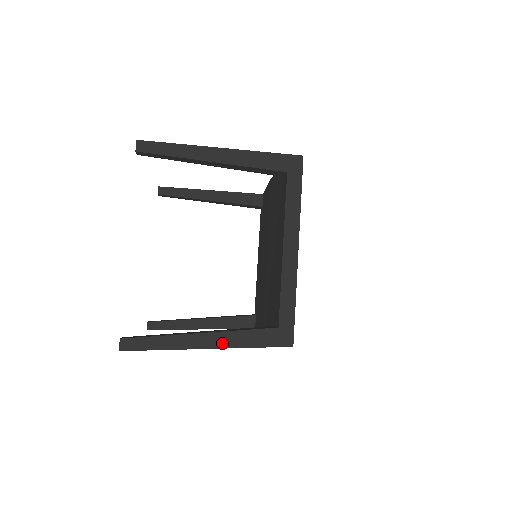
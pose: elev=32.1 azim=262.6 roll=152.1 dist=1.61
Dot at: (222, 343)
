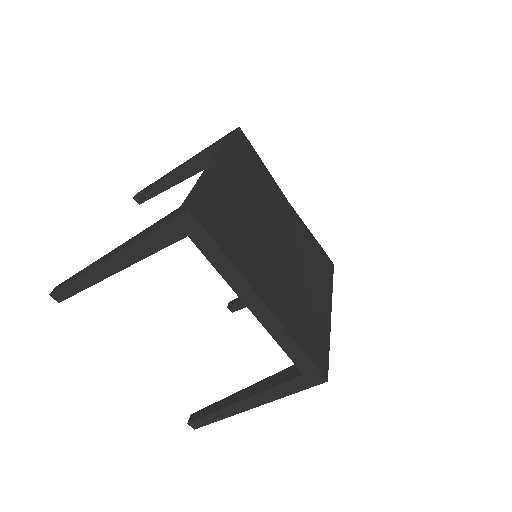
Dot at: (126, 245)
